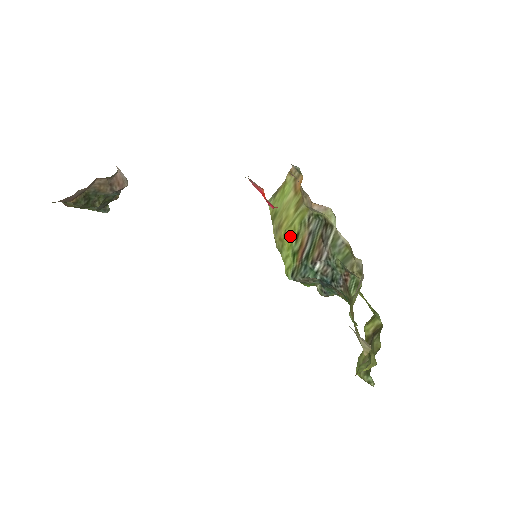
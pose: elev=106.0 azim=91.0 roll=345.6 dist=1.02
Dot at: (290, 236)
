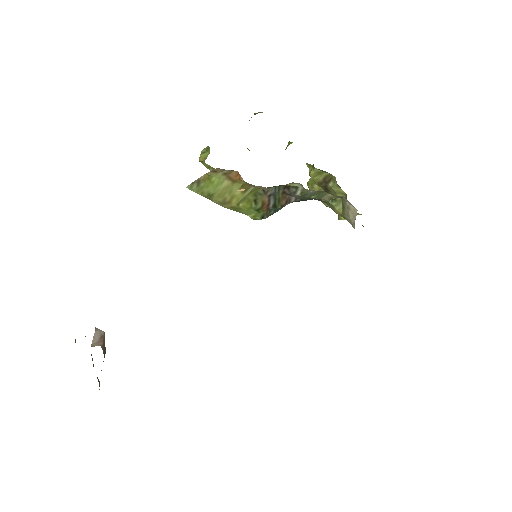
Dot at: (246, 204)
